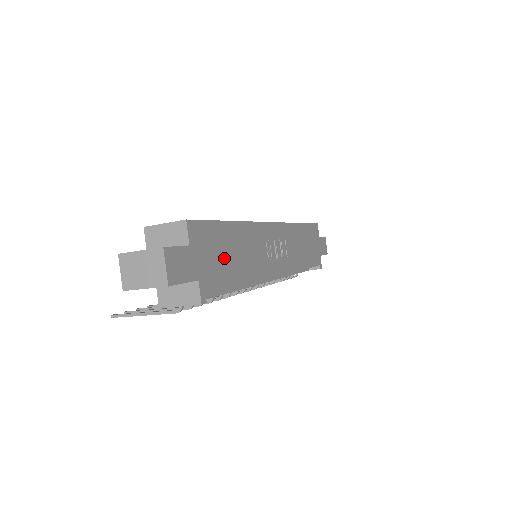
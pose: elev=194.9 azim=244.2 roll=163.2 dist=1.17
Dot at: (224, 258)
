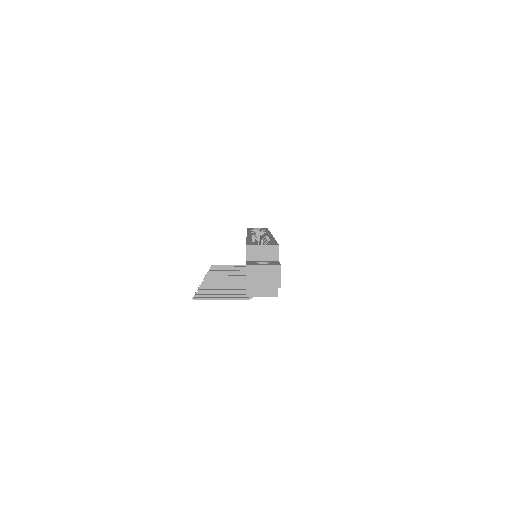
Dot at: occluded
